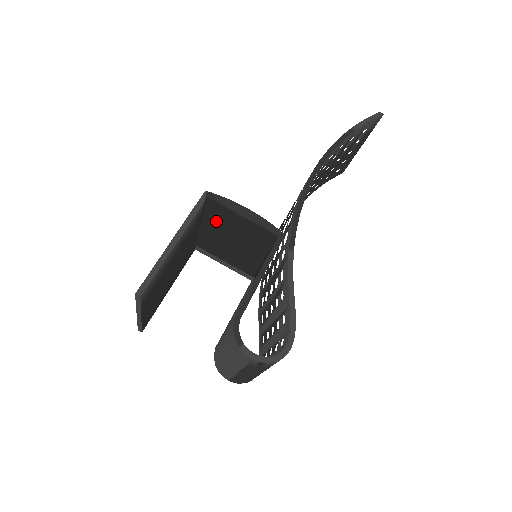
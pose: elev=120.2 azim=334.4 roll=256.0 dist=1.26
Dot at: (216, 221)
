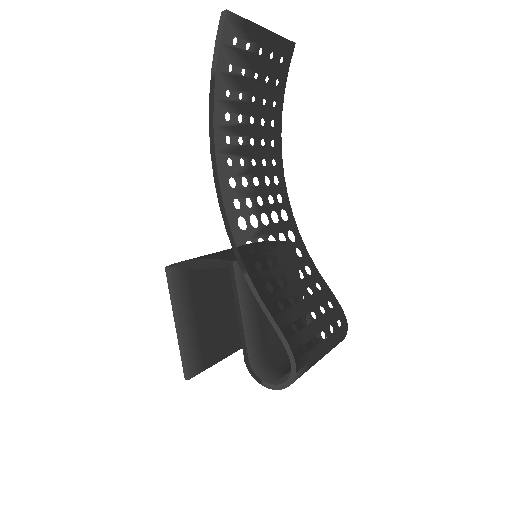
Dot at: occluded
